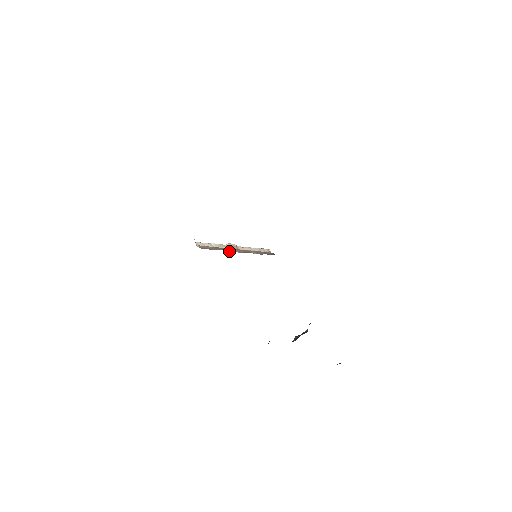
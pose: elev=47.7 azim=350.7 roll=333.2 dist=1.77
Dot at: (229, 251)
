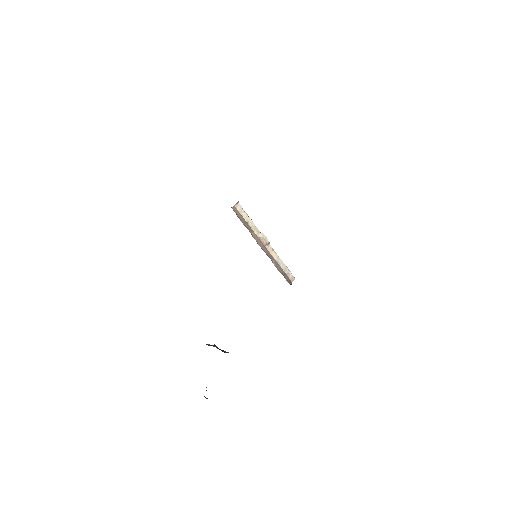
Dot at: (254, 237)
